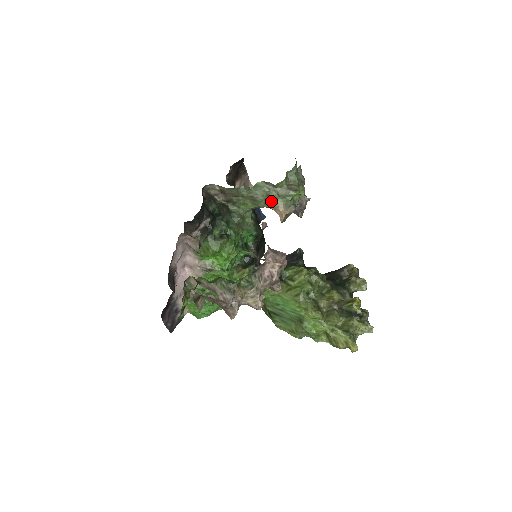
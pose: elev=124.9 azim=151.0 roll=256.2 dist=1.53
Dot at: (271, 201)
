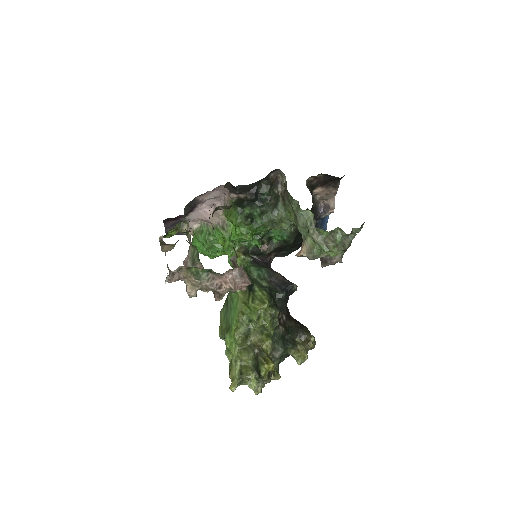
Dot at: (306, 233)
